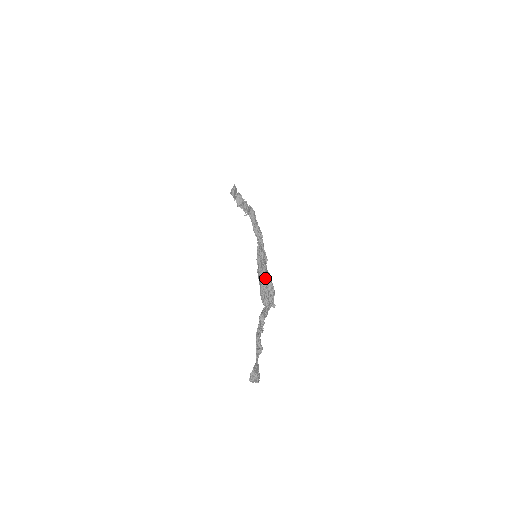
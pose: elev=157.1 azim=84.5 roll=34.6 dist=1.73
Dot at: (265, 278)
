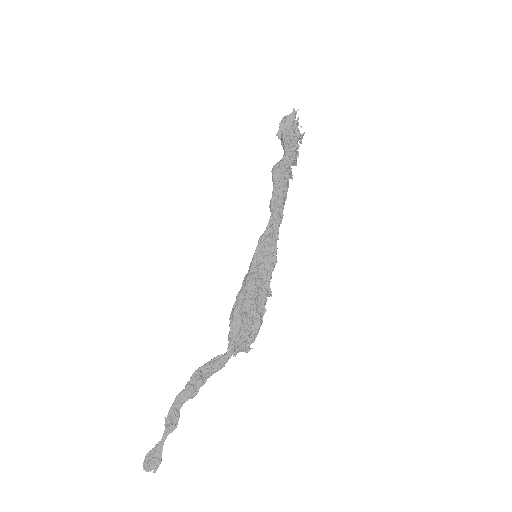
Dot at: (238, 304)
